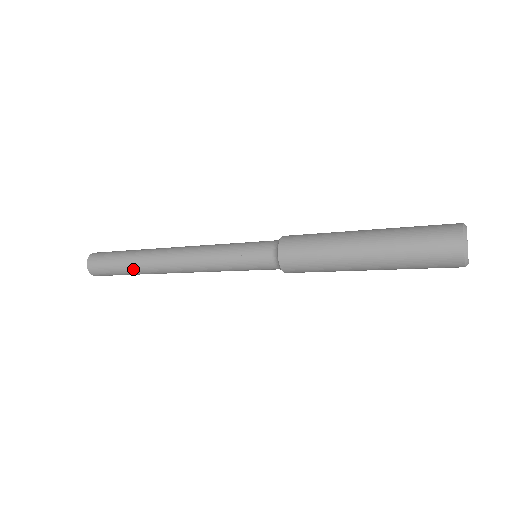
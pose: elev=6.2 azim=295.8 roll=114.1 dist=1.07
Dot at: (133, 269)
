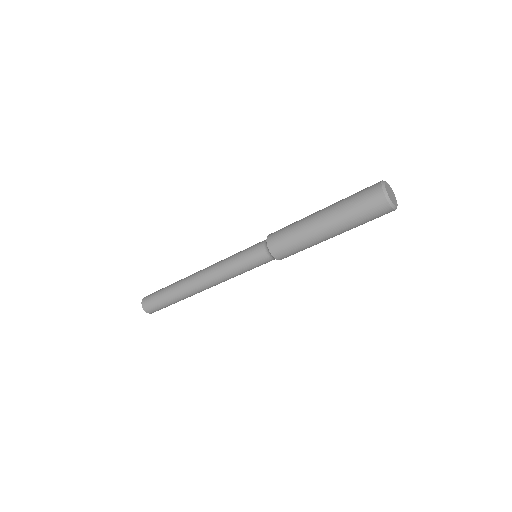
Dot at: (172, 292)
